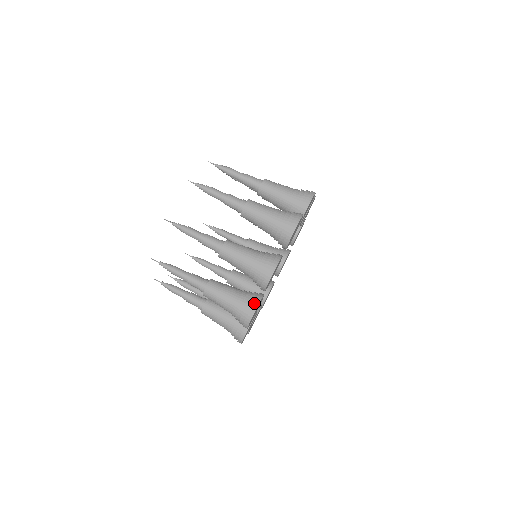
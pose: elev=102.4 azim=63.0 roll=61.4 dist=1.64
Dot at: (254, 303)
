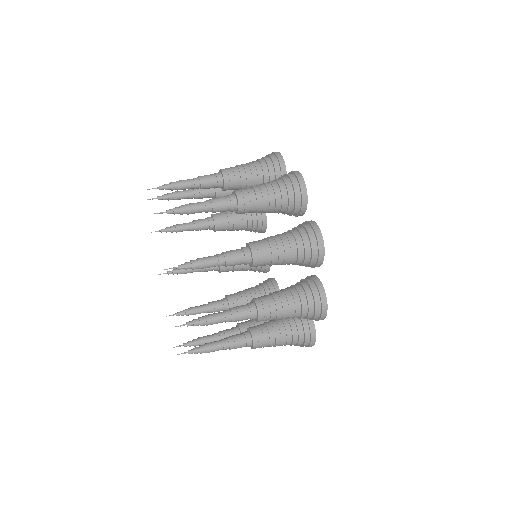
Dot at: occluded
